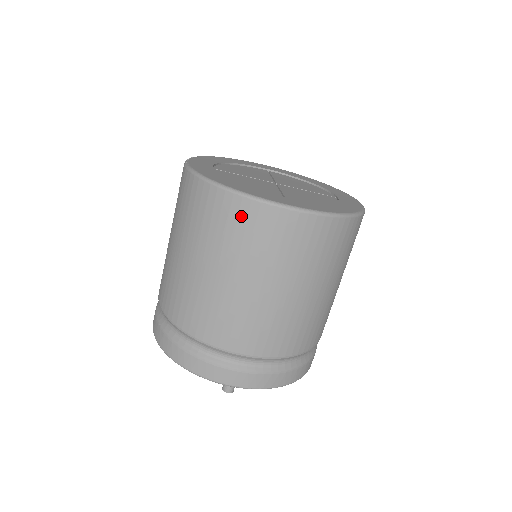
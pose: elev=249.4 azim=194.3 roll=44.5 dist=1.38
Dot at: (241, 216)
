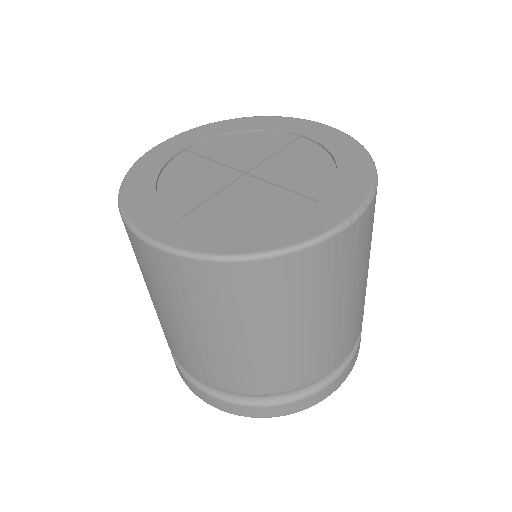
Dot at: (128, 235)
